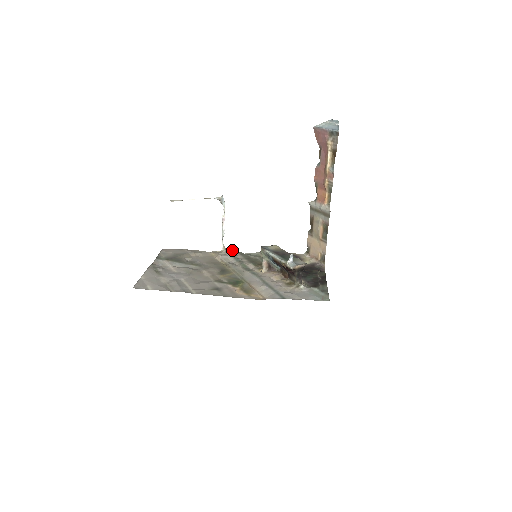
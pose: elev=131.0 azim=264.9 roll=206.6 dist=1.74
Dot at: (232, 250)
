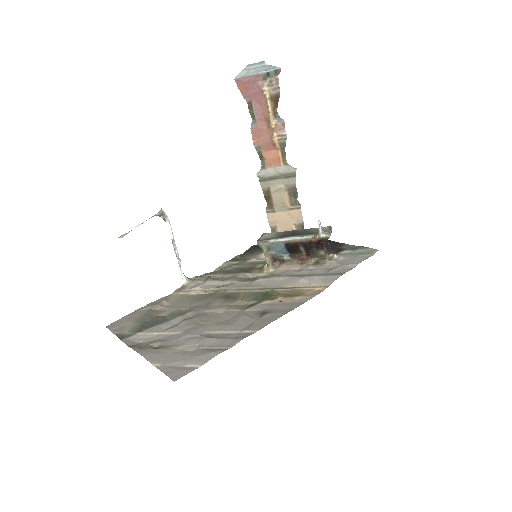
Dot at: (196, 276)
